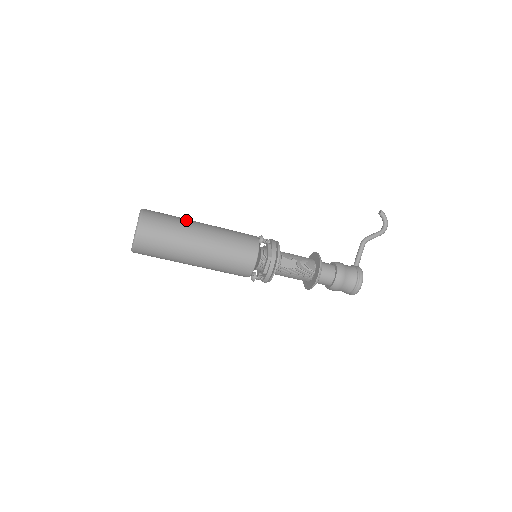
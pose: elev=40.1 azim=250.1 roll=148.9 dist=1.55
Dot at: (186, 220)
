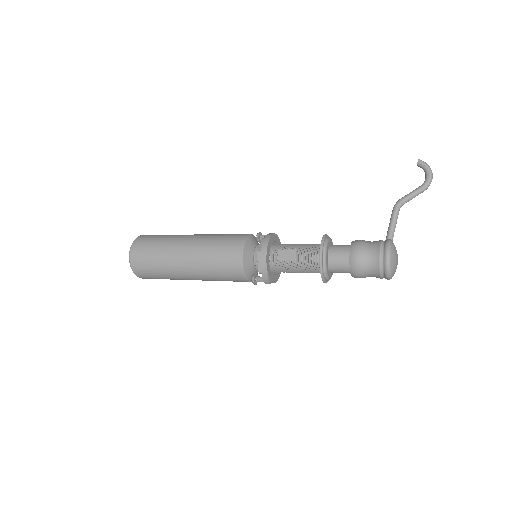
Dot at: (176, 235)
